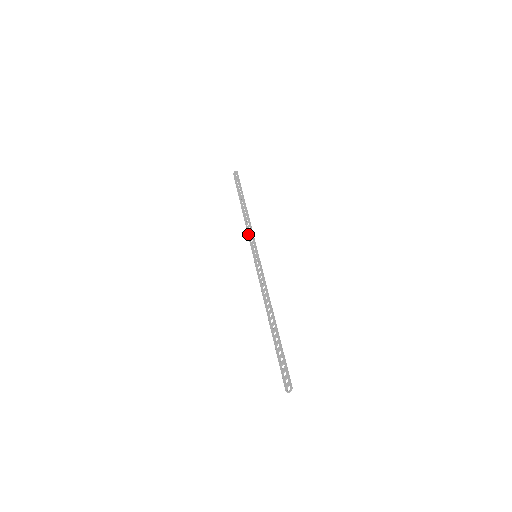
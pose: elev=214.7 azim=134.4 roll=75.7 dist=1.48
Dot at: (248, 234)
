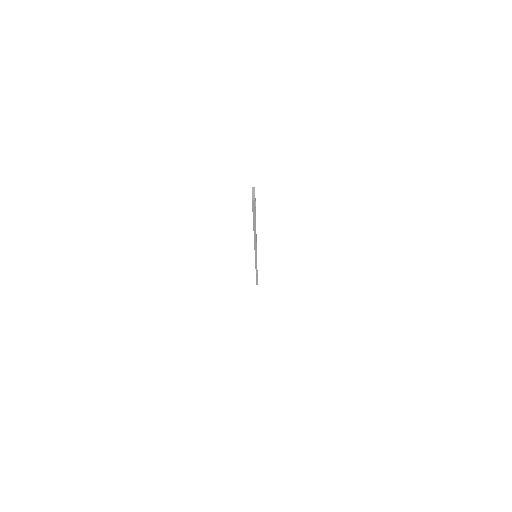
Dot at: (255, 267)
